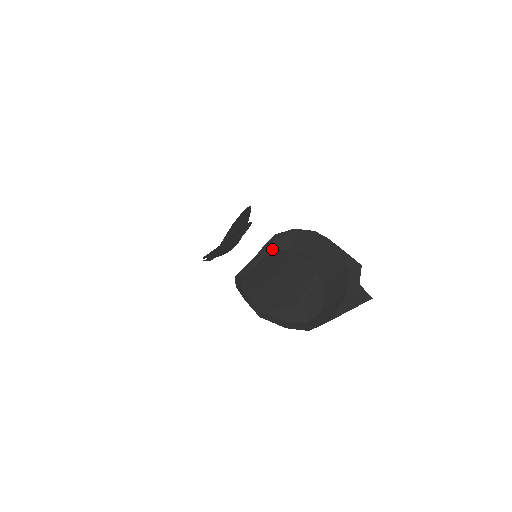
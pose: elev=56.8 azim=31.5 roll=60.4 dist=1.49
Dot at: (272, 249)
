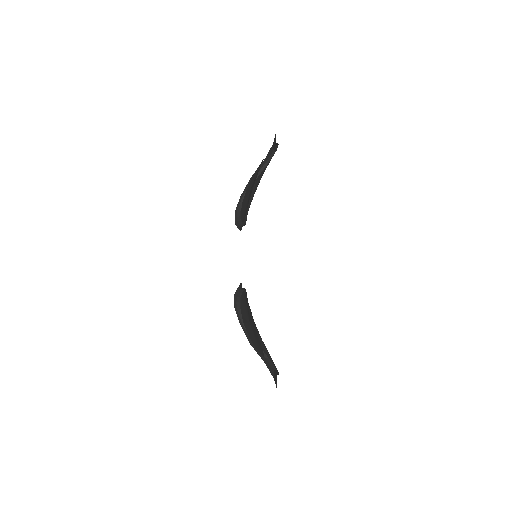
Dot at: occluded
